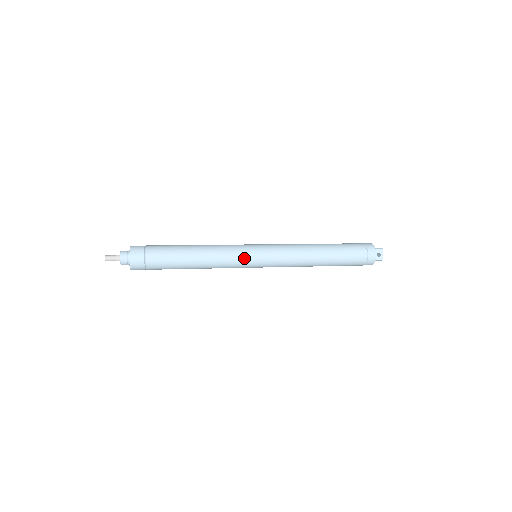
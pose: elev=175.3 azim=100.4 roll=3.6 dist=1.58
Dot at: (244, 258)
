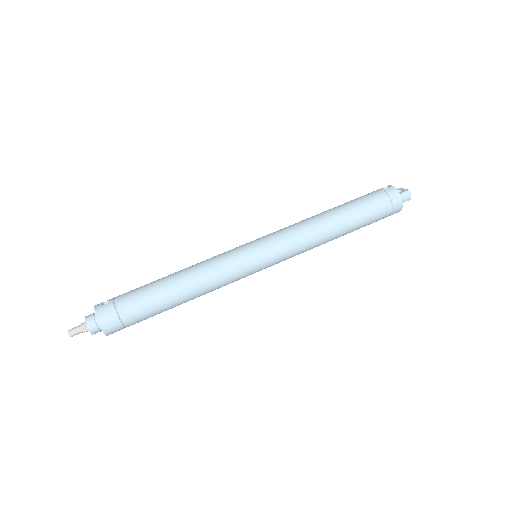
Dot at: occluded
